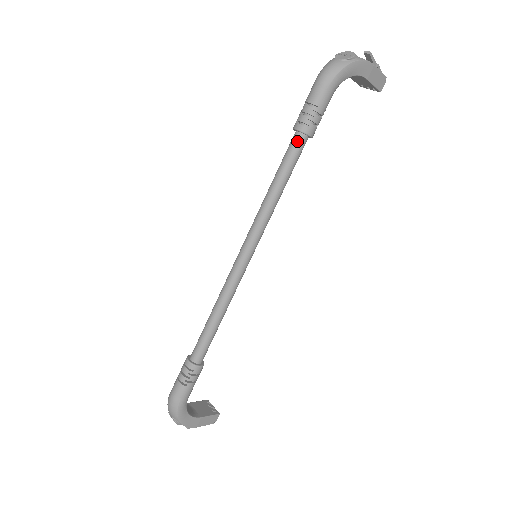
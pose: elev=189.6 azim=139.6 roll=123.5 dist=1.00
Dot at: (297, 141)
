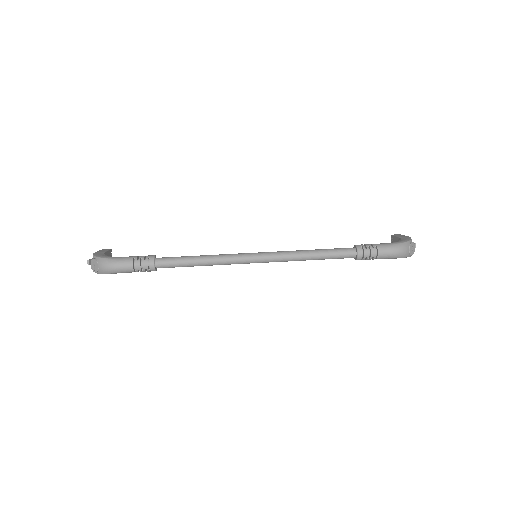
Dot at: (350, 256)
